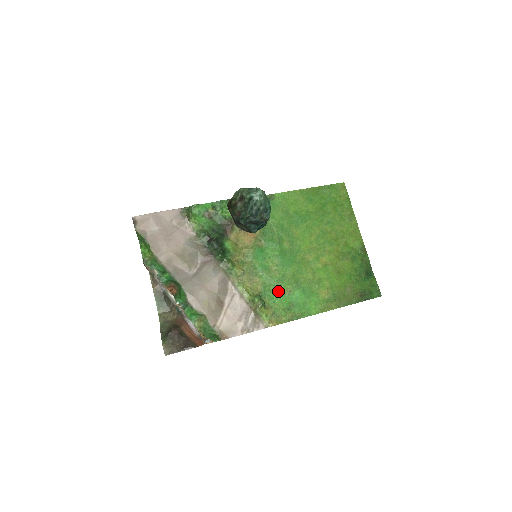
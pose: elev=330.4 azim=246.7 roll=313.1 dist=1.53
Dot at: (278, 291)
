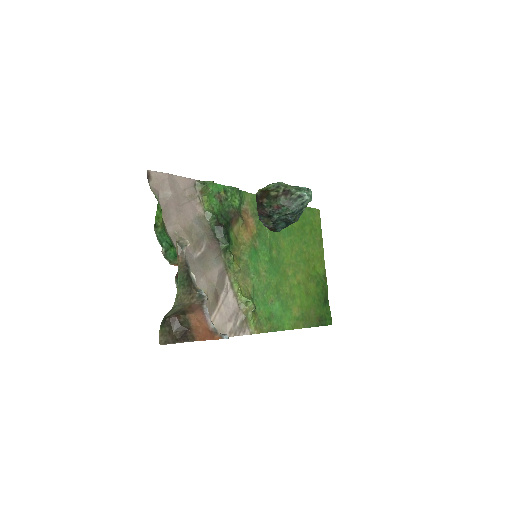
Dot at: (263, 298)
